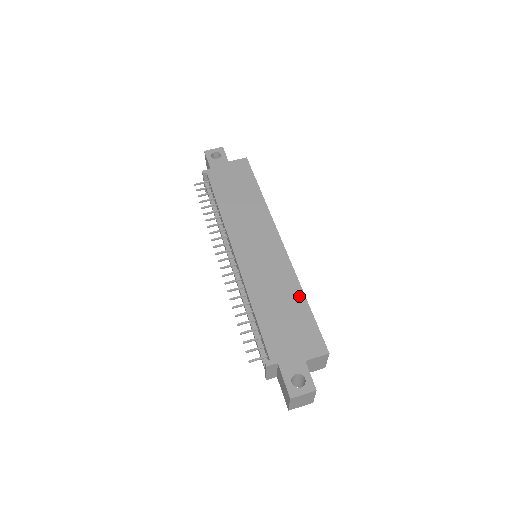
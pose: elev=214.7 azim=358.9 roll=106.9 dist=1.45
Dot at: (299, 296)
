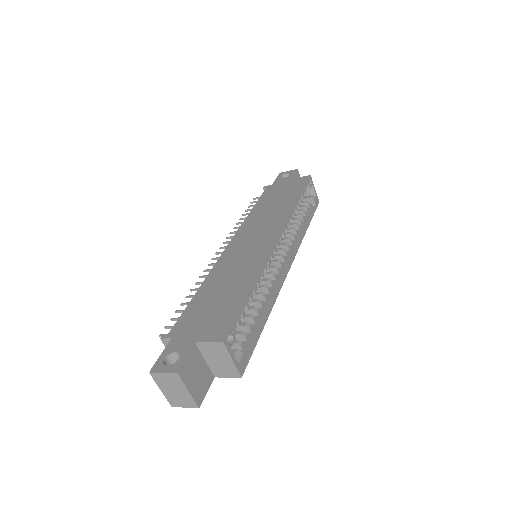
Dot at: (246, 285)
